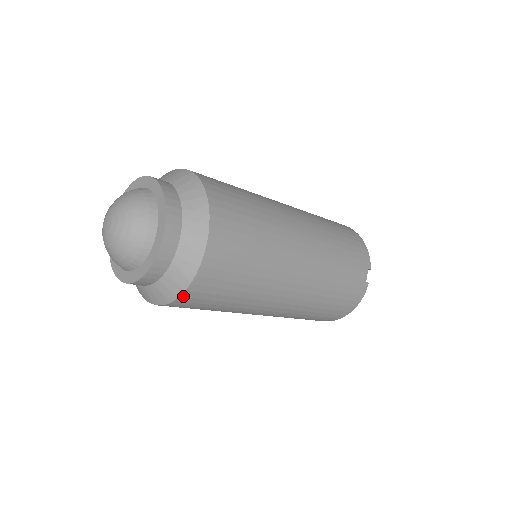
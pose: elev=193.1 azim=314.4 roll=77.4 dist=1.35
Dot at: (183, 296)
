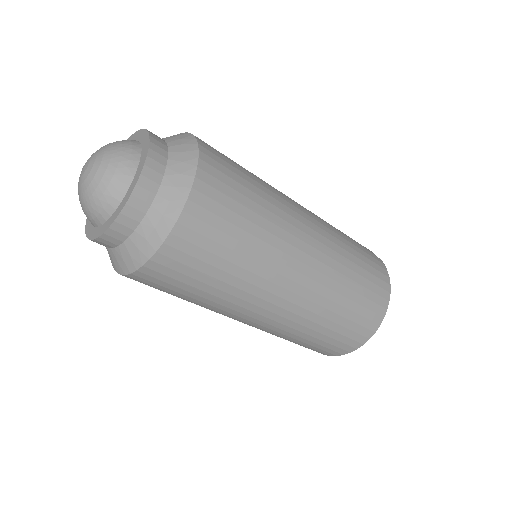
Dot at: (195, 189)
